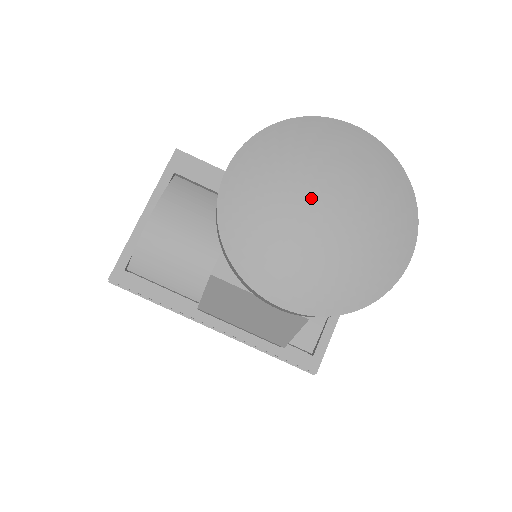
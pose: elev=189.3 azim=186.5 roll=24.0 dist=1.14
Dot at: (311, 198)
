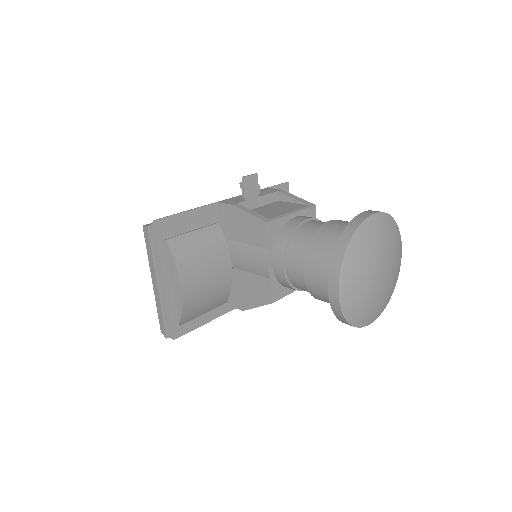
Dot at: (377, 274)
